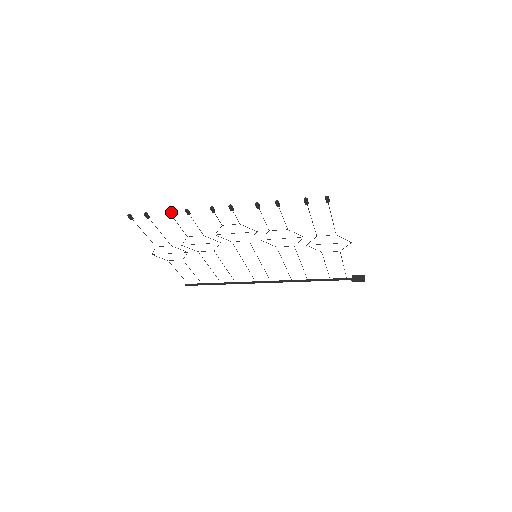
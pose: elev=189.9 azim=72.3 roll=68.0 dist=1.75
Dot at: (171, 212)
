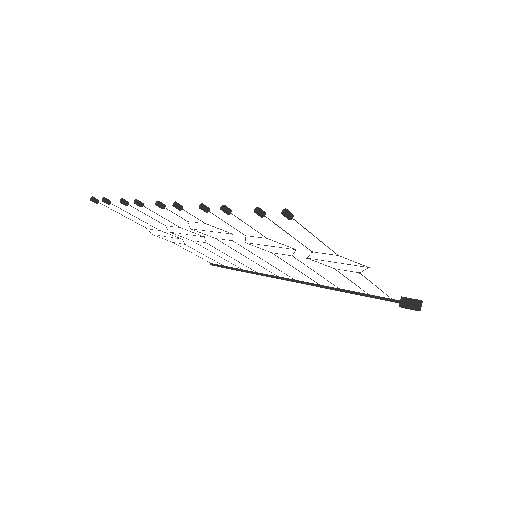
Dot at: (124, 201)
